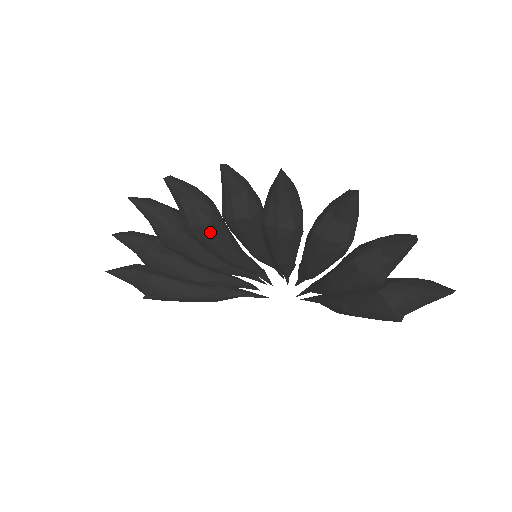
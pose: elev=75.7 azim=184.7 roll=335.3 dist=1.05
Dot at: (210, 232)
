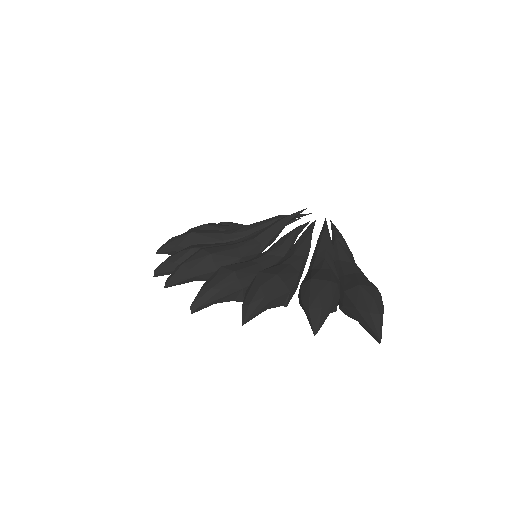
Dot at: occluded
